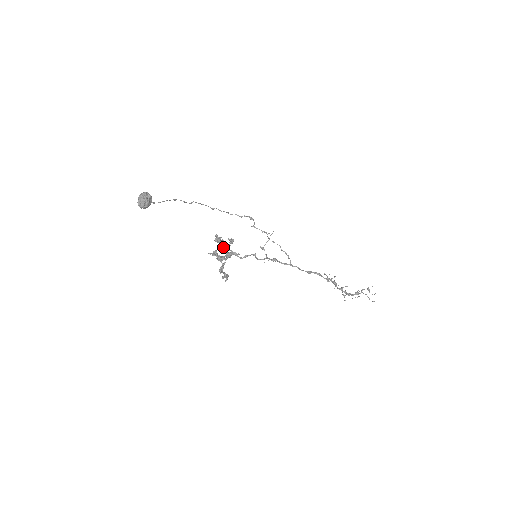
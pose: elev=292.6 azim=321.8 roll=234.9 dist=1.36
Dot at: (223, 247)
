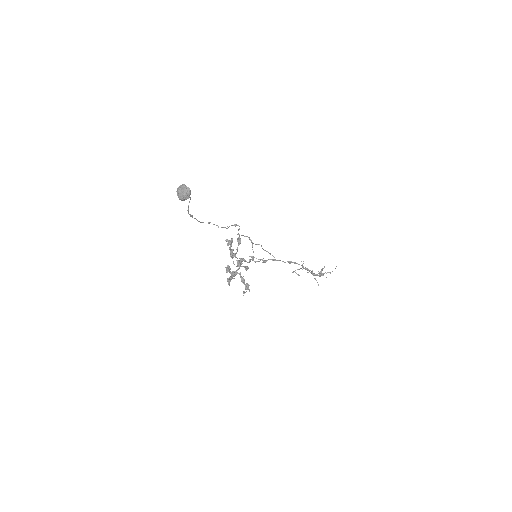
Dot at: (232, 257)
